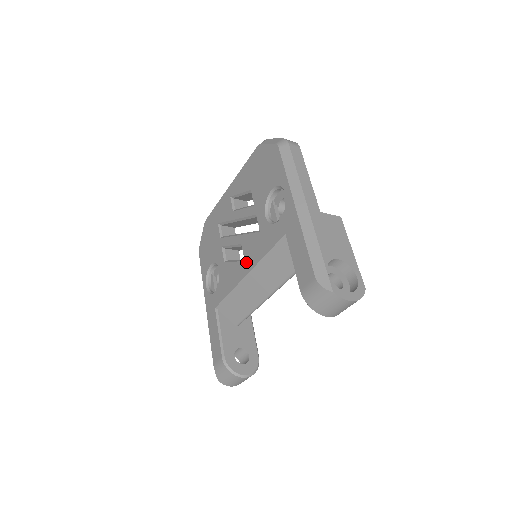
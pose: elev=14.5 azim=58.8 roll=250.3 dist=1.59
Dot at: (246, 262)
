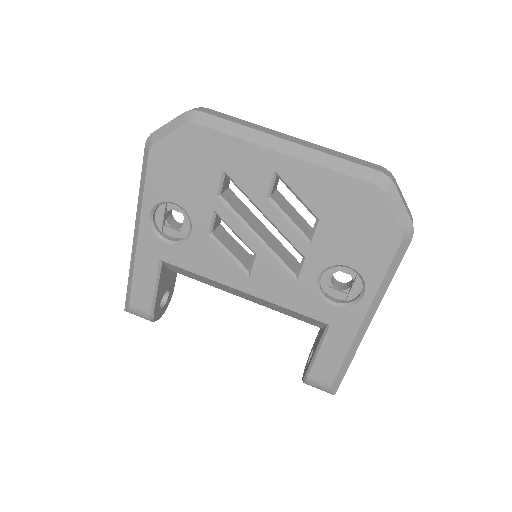
Dot at: (252, 282)
